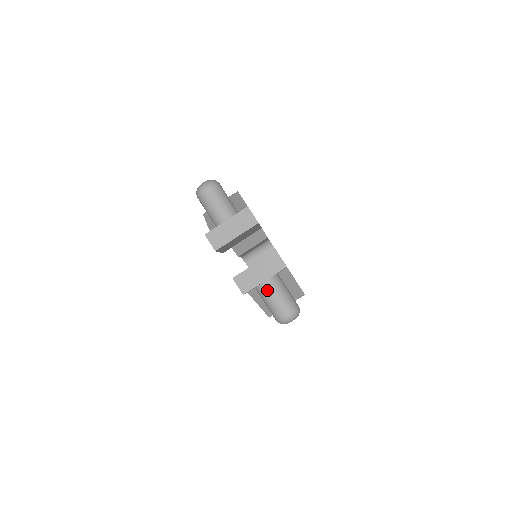
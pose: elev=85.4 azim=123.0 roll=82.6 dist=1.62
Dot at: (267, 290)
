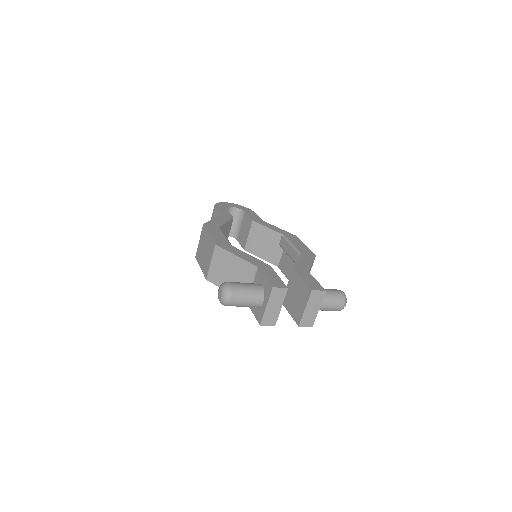
Dot at: (320, 308)
